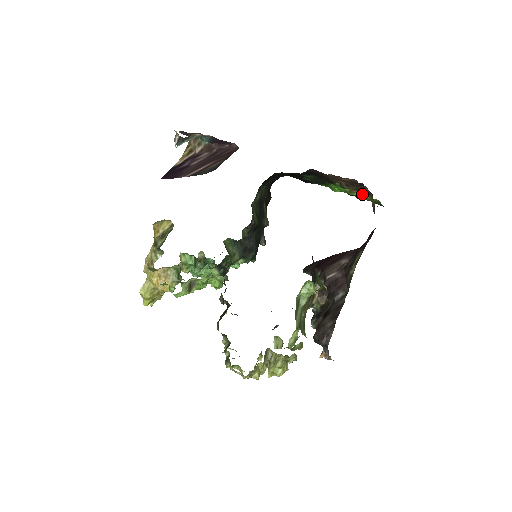
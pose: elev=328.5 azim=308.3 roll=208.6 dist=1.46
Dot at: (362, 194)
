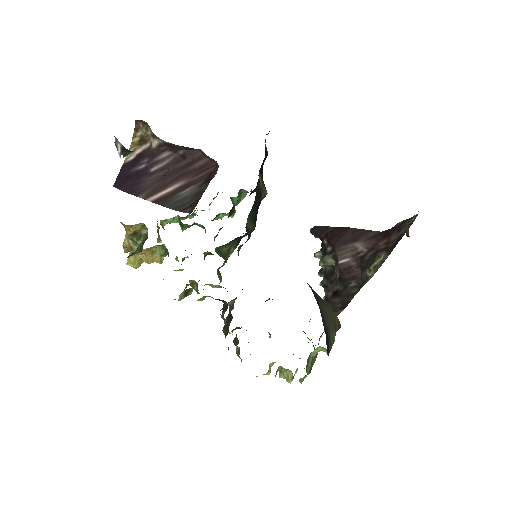
Dot at: occluded
